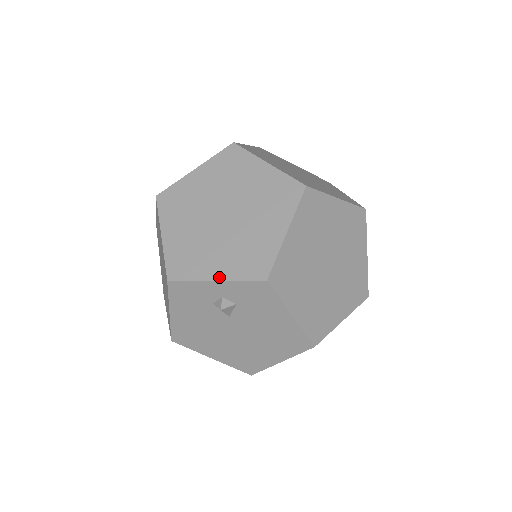
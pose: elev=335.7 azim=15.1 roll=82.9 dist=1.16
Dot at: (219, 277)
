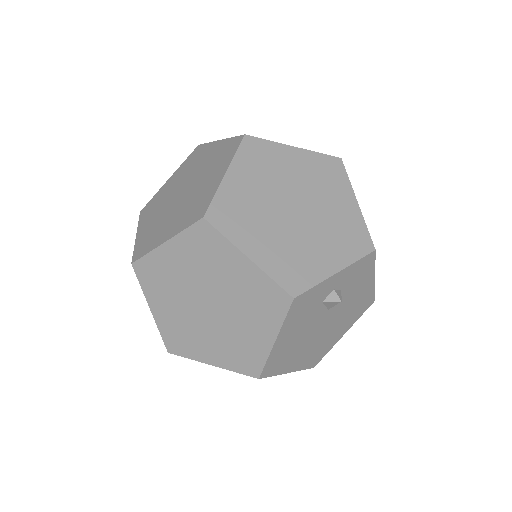
Dot at: (338, 268)
